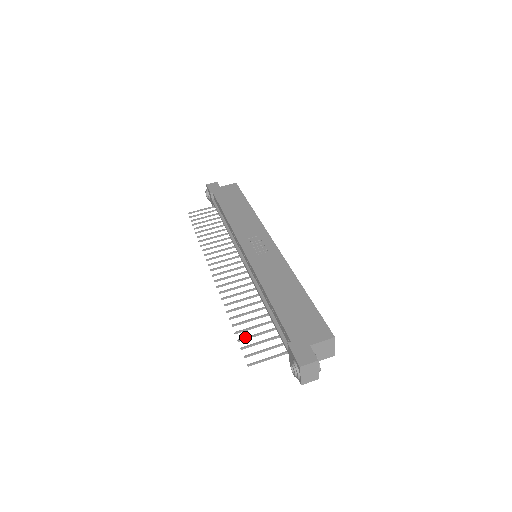
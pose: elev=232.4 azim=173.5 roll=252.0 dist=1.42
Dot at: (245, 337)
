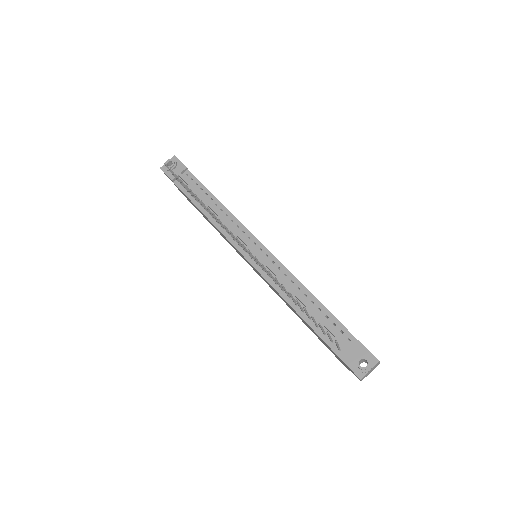
Dot at: occluded
